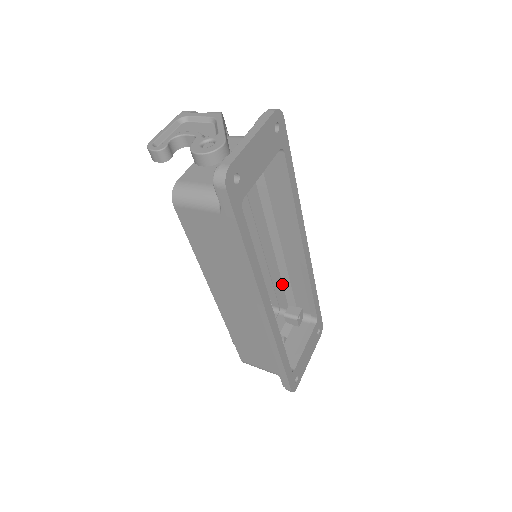
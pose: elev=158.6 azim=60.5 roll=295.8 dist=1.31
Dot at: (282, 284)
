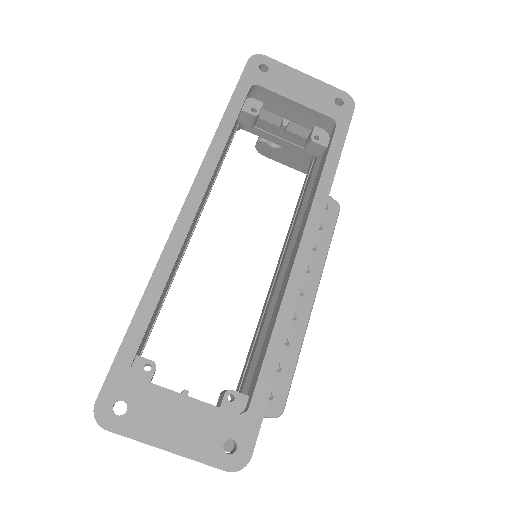
Dot at: (258, 341)
